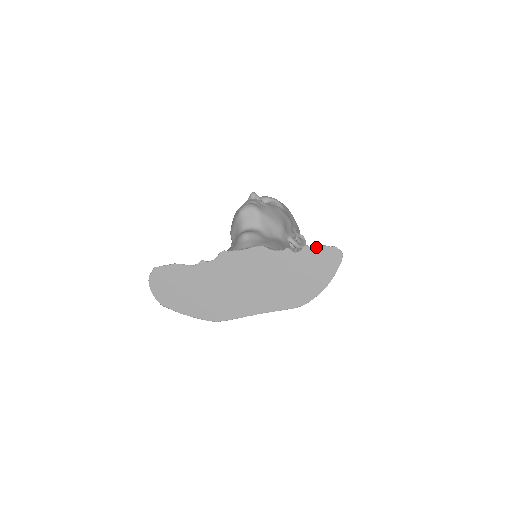
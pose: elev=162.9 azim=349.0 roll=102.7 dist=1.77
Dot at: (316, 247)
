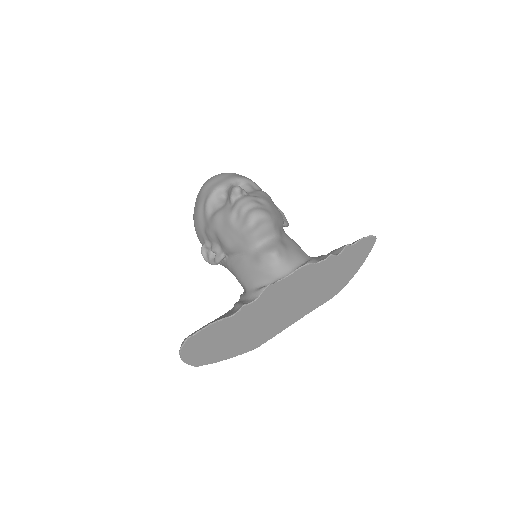
Dot at: (356, 243)
